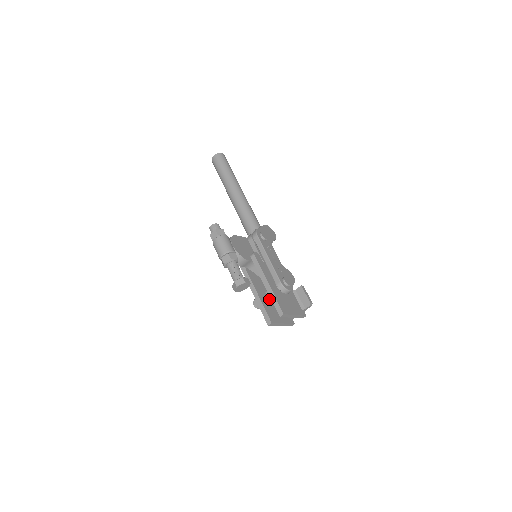
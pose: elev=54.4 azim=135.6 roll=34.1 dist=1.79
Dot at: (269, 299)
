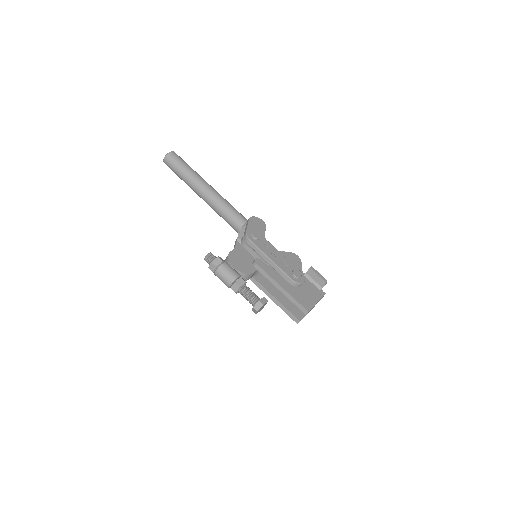
Dot at: occluded
